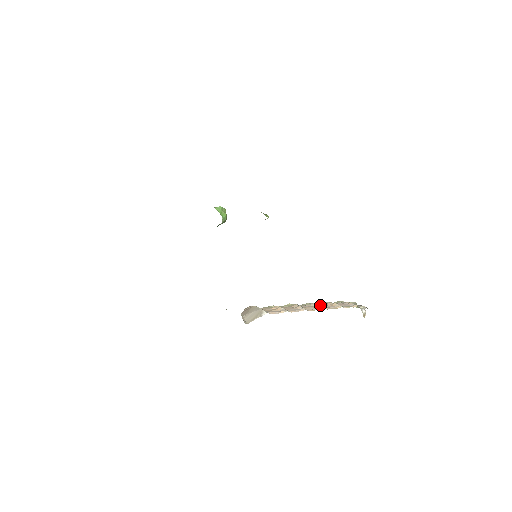
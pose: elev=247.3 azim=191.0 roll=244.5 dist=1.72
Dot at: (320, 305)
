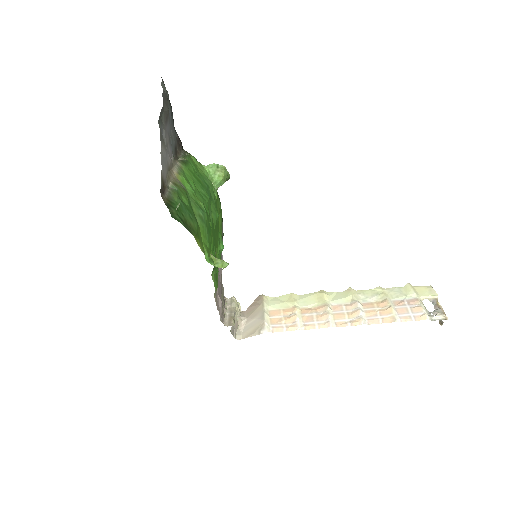
Dot at: (365, 309)
